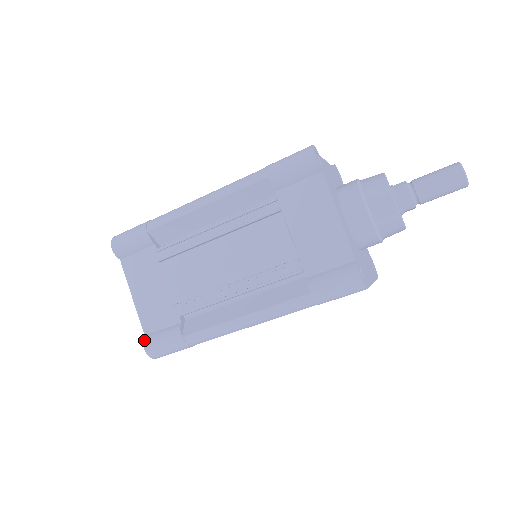
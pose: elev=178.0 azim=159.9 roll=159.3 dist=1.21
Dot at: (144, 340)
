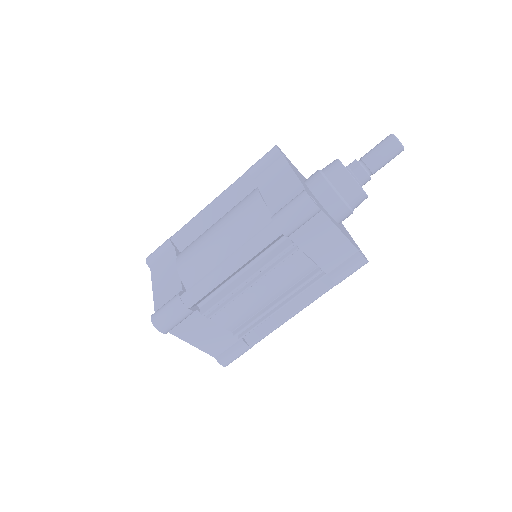
Dot at: (219, 362)
